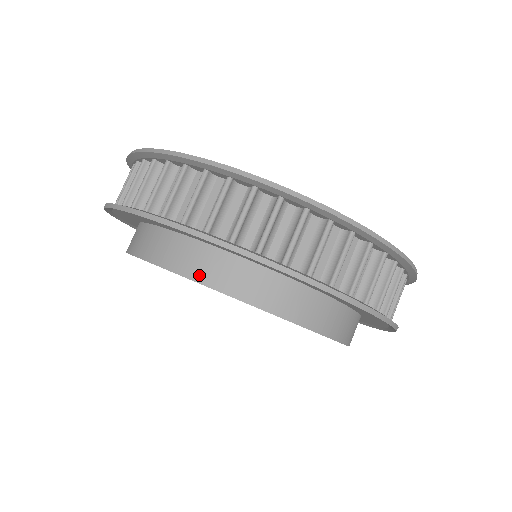
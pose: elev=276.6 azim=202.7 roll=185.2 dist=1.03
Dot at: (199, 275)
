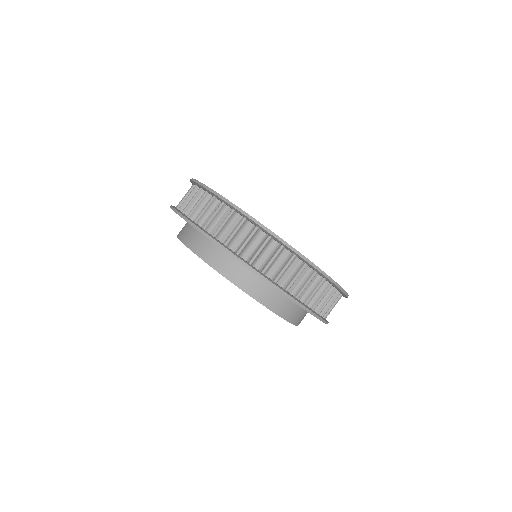
Dot at: (216, 265)
